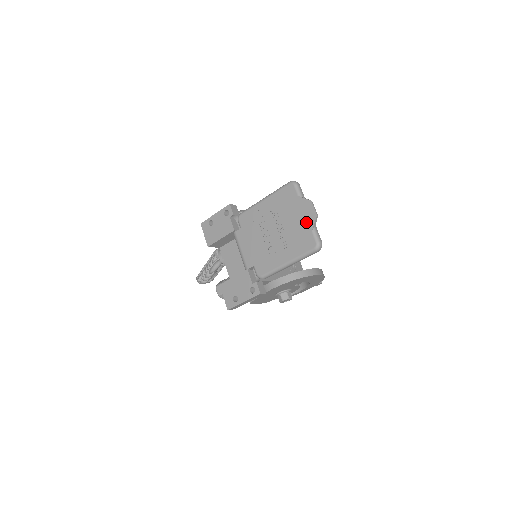
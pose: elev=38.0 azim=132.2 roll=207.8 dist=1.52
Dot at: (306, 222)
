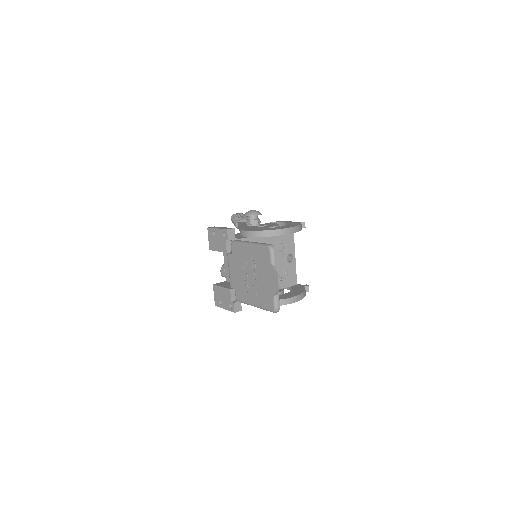
Dot at: (271, 288)
